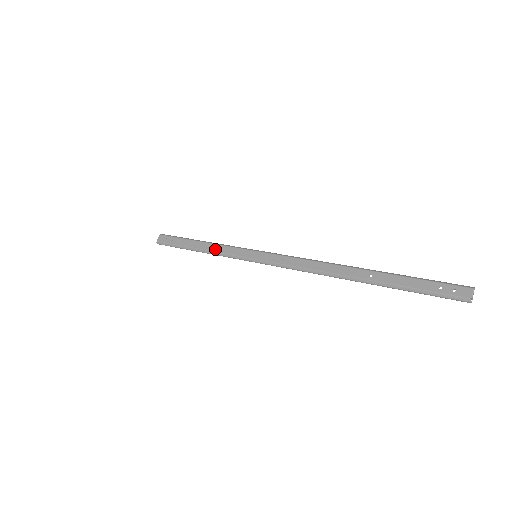
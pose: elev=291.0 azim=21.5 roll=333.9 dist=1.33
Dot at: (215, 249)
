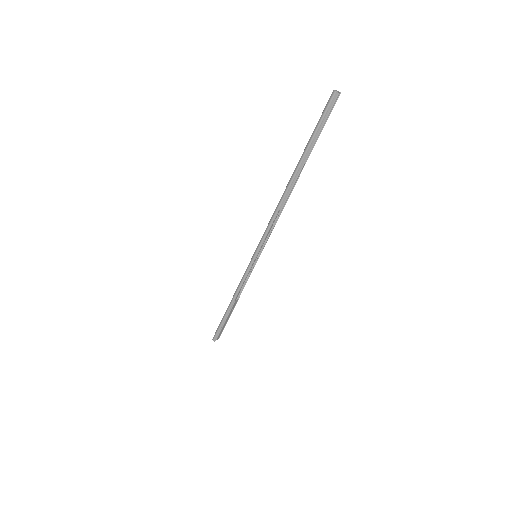
Dot at: occluded
